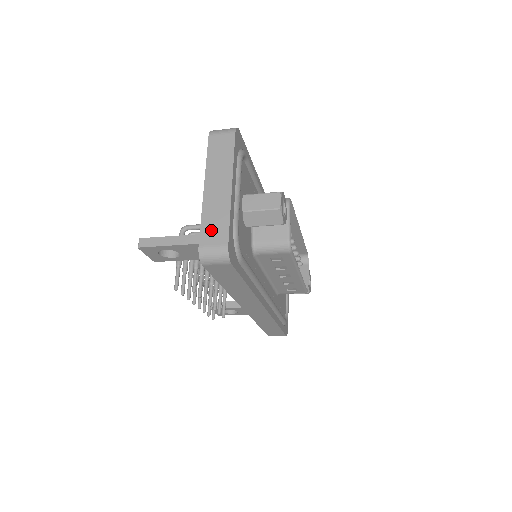
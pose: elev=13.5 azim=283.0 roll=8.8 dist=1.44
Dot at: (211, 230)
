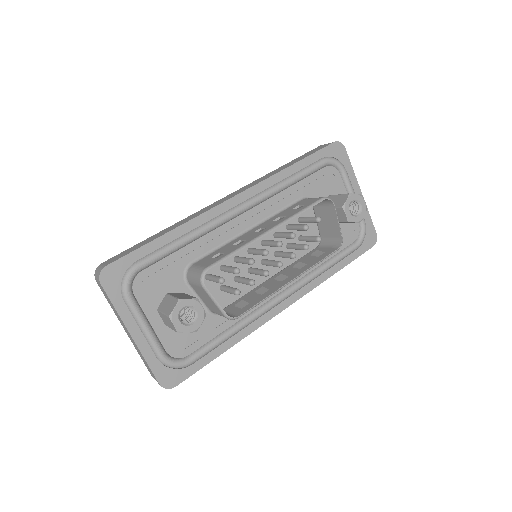
Dot at: occluded
